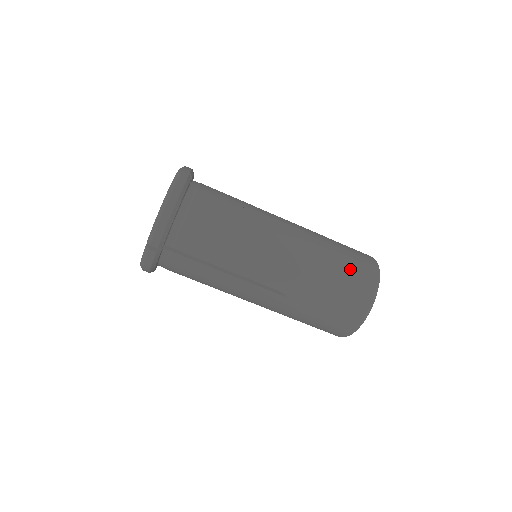
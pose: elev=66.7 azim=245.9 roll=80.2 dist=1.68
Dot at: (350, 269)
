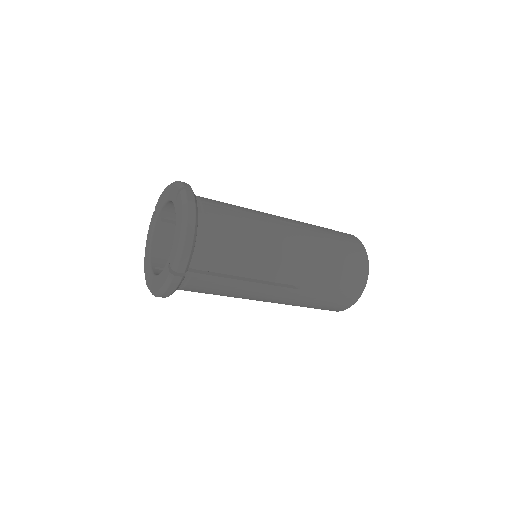
Dot at: (346, 251)
